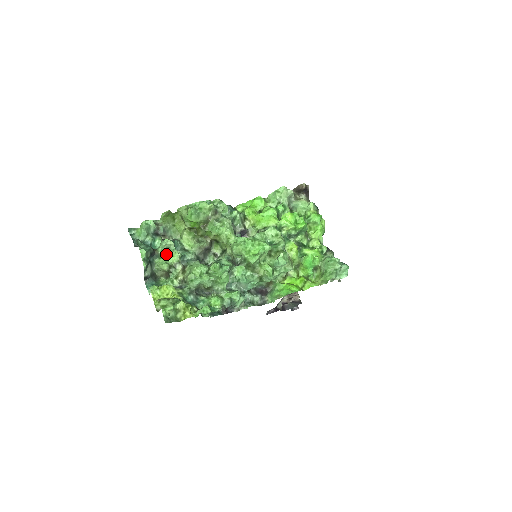
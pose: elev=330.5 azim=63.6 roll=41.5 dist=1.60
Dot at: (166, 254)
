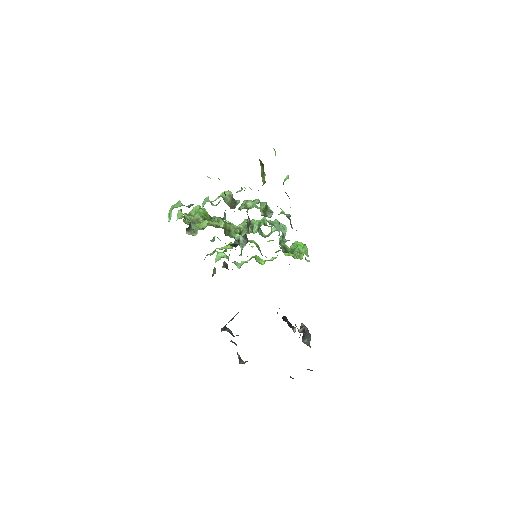
Dot at: (217, 198)
